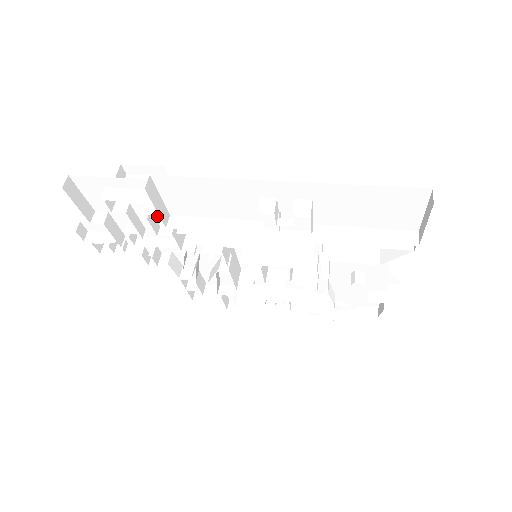
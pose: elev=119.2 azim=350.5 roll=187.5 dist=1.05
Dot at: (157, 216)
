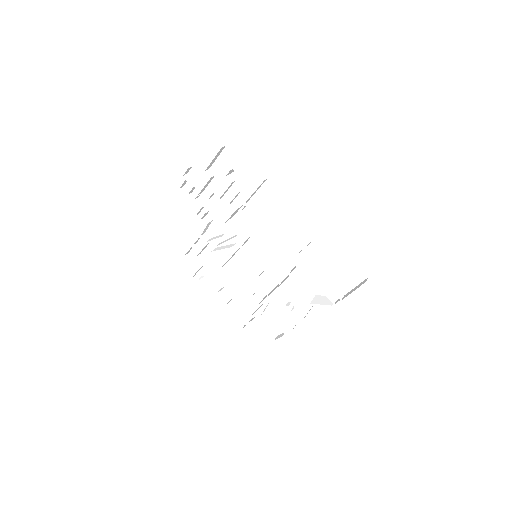
Dot at: (238, 197)
